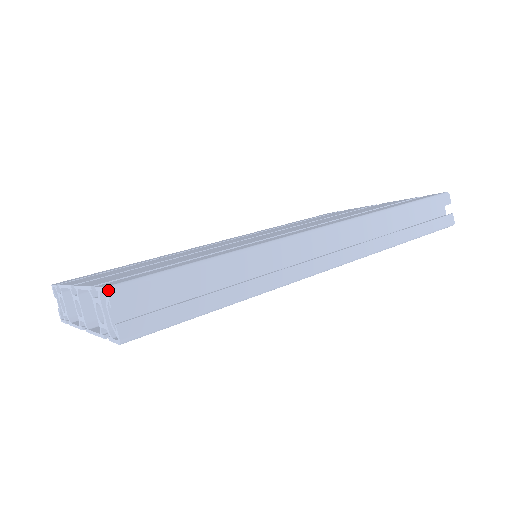
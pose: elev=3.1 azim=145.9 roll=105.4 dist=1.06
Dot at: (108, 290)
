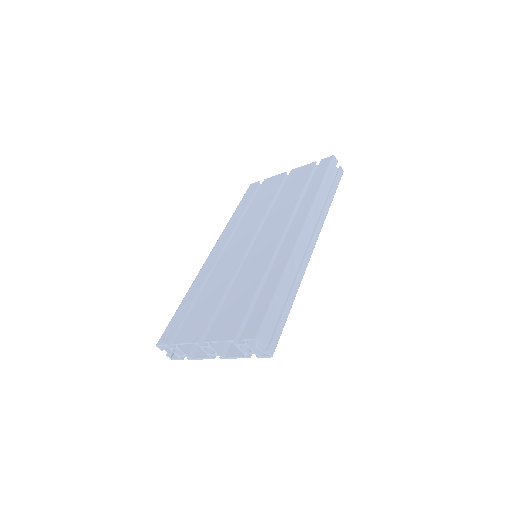
Dot at: (258, 339)
